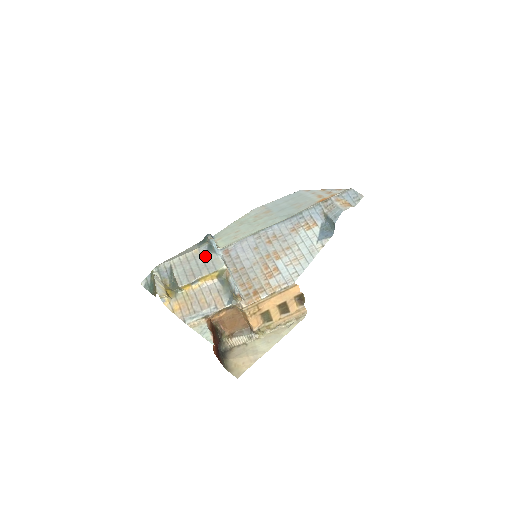
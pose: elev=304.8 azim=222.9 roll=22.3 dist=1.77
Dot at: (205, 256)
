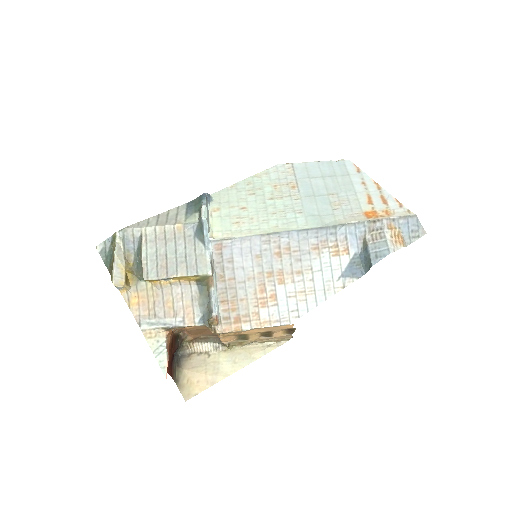
Dot at: (189, 242)
